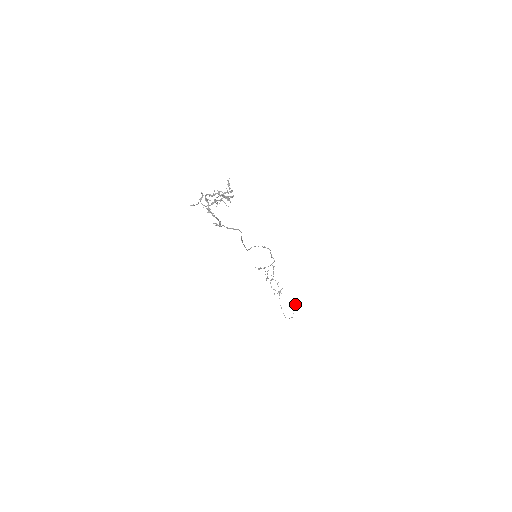
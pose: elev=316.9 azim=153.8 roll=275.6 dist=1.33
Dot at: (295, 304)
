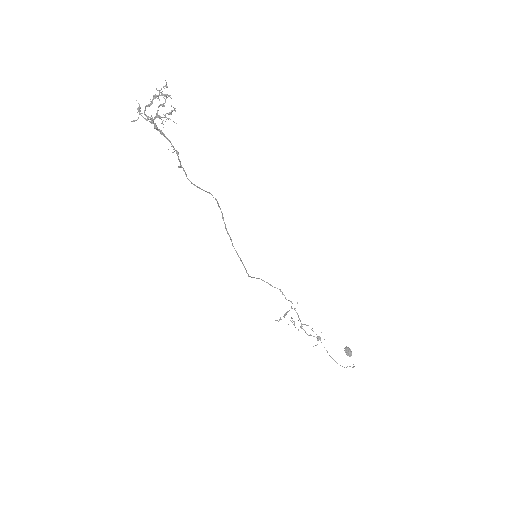
Dot at: (347, 351)
